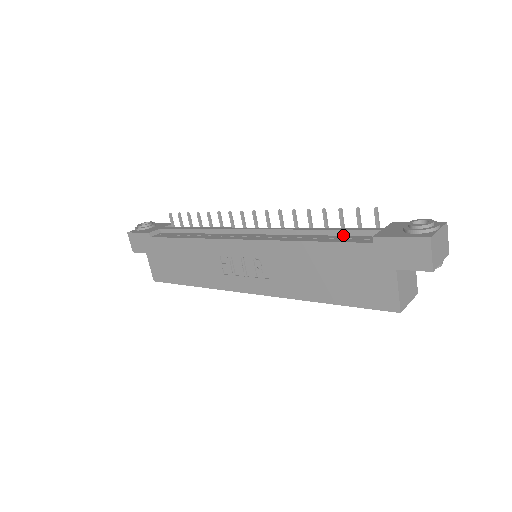
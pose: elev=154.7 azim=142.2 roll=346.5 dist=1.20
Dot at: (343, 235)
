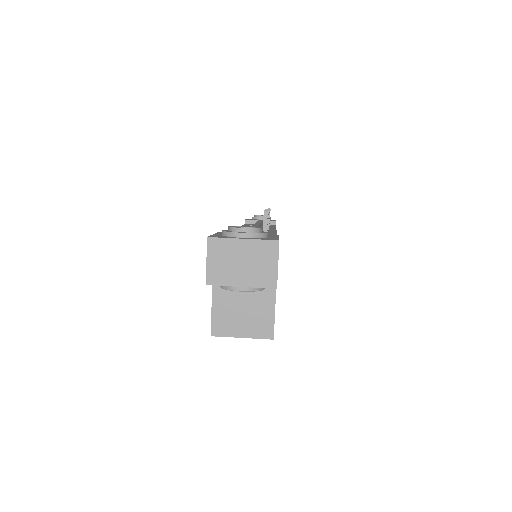
Dot at: occluded
